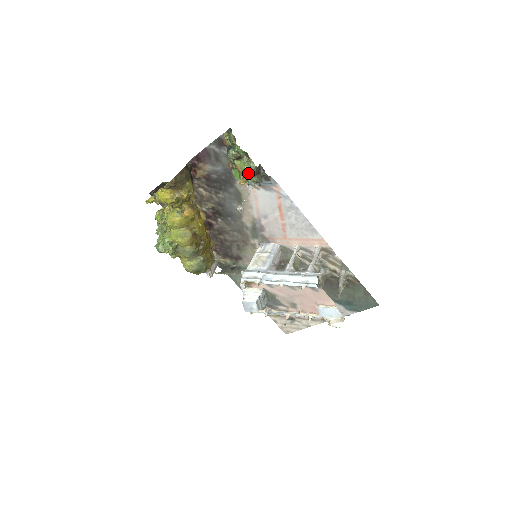
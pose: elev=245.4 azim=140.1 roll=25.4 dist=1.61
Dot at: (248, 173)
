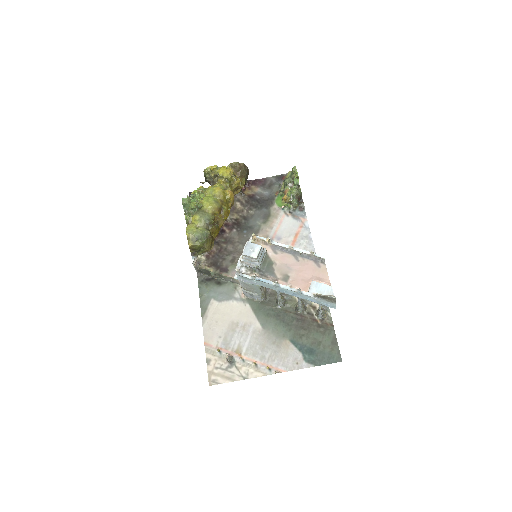
Dot at: (295, 192)
